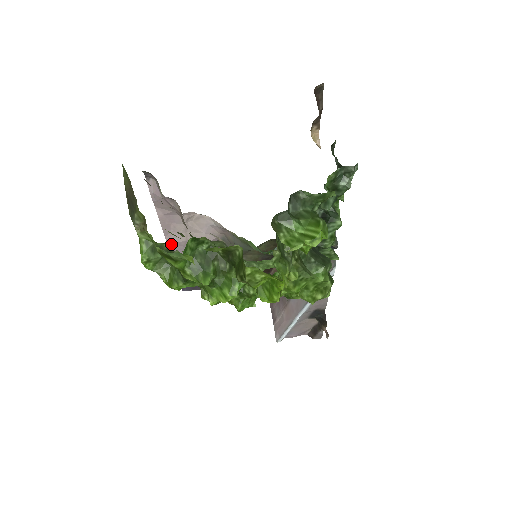
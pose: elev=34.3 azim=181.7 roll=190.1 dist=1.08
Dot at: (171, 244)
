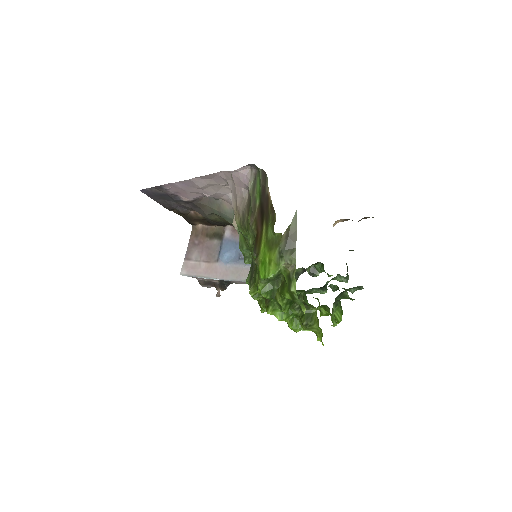
Dot at: (190, 181)
